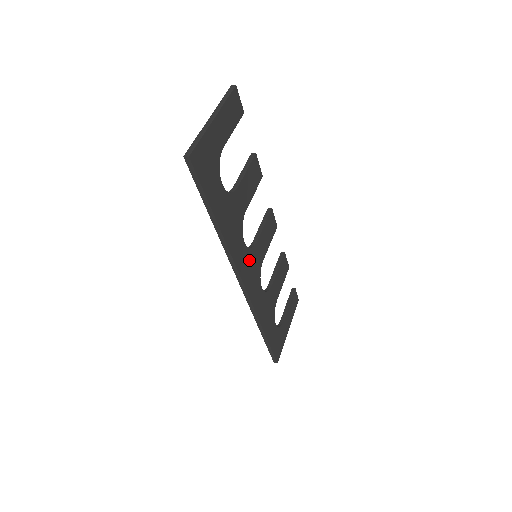
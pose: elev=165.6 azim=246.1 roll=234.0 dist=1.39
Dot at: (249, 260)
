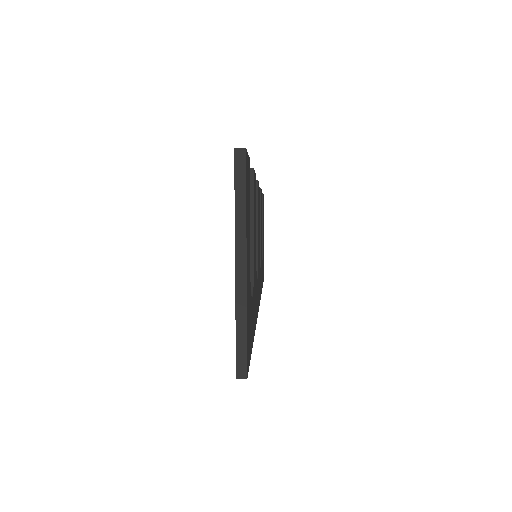
Dot at: (258, 280)
